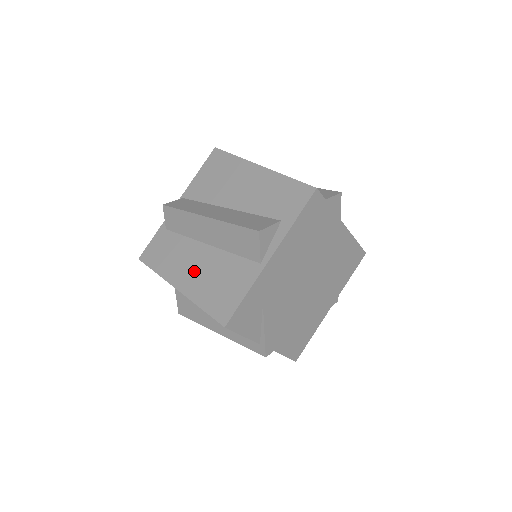
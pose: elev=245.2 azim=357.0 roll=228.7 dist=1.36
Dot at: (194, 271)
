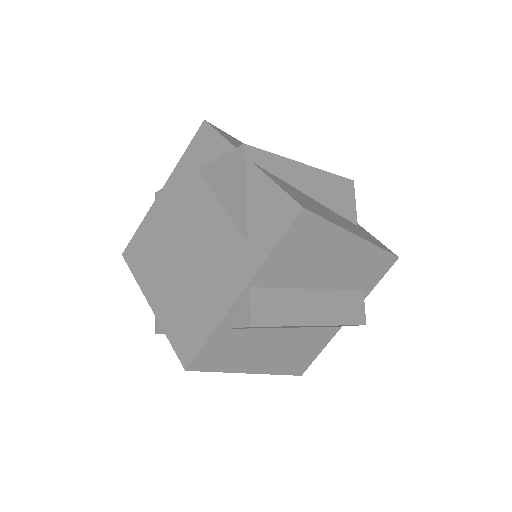
Dot at: (272, 354)
